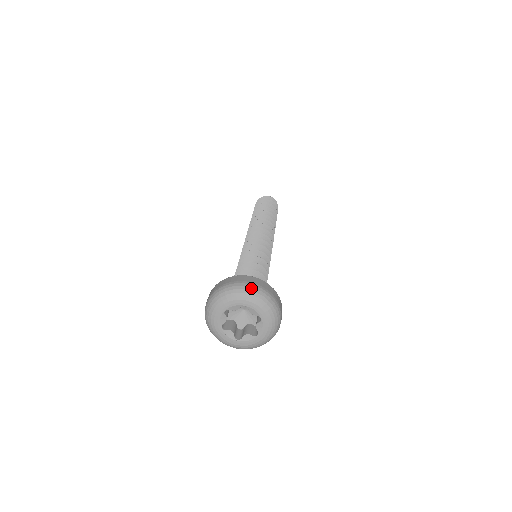
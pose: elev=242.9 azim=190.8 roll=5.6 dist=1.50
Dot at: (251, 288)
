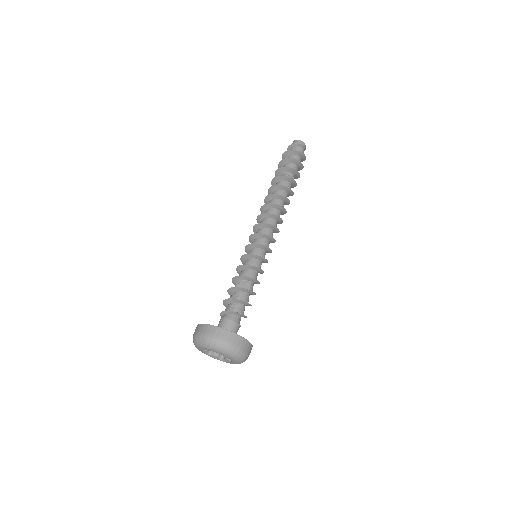
Dot at: (239, 353)
